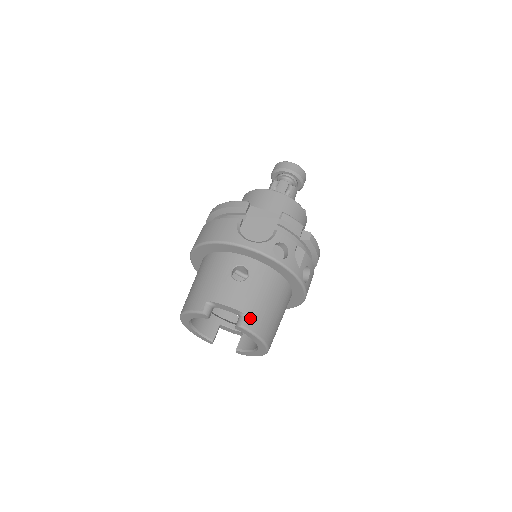
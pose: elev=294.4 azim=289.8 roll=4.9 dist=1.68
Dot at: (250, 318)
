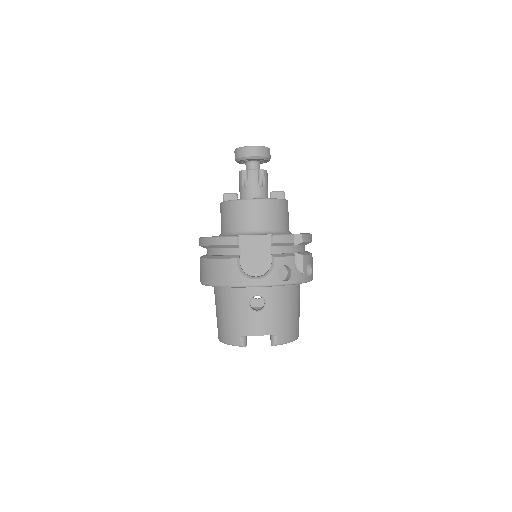
Dot at: (280, 335)
